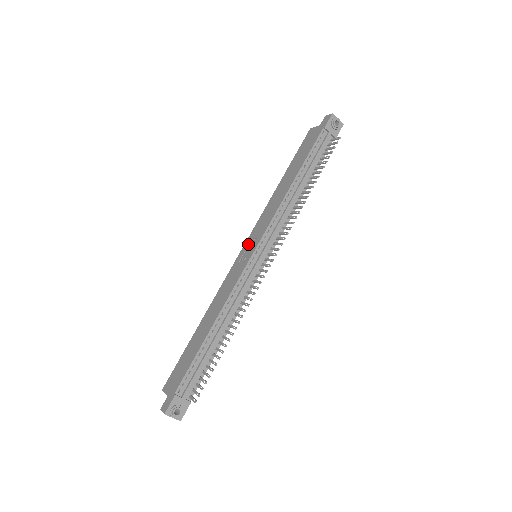
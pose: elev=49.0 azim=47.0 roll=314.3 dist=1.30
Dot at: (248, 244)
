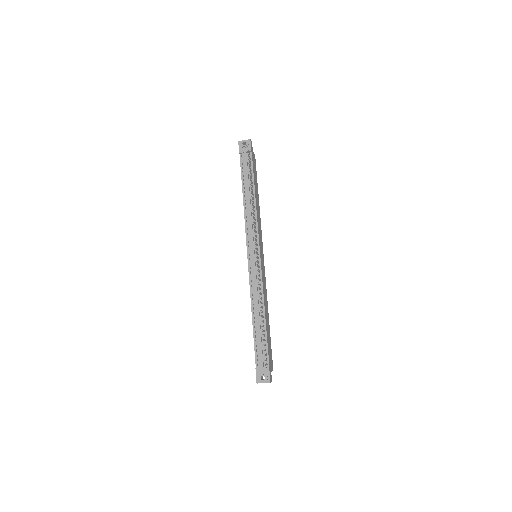
Dot at: occluded
